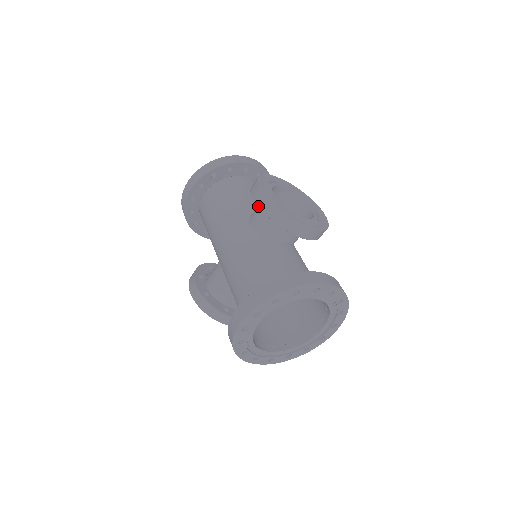
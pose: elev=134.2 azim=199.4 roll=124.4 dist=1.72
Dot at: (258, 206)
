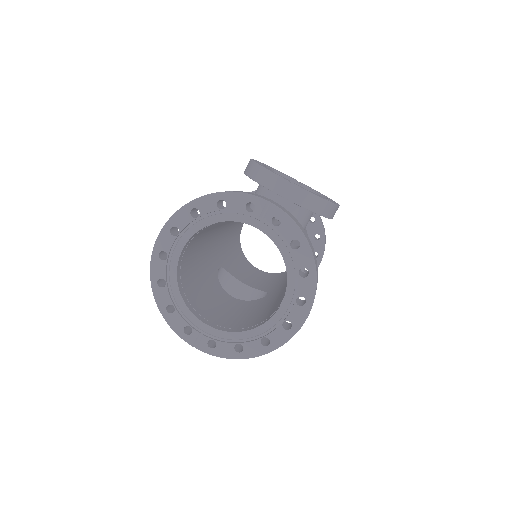
Dot at: (244, 172)
